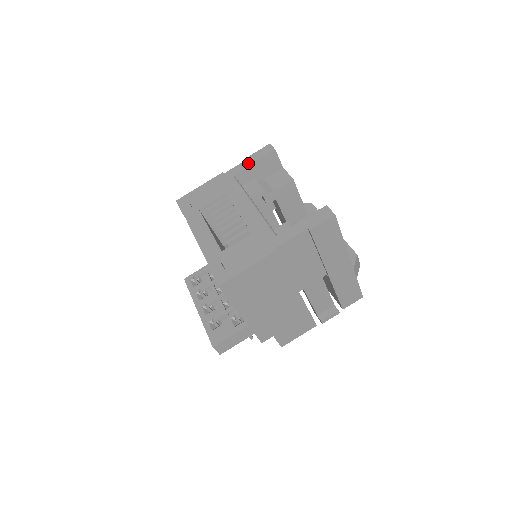
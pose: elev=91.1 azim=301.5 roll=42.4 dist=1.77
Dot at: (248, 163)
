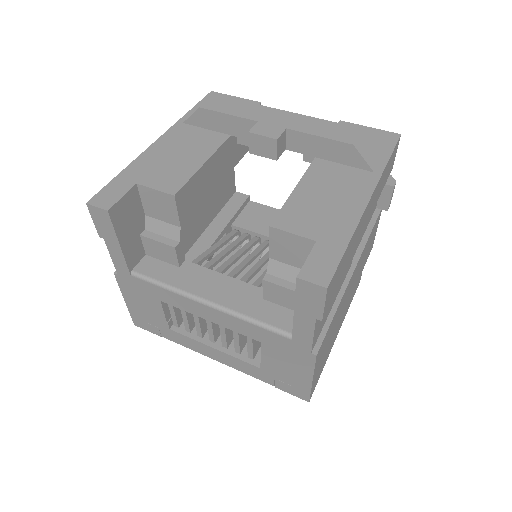
Dot at: (115, 250)
